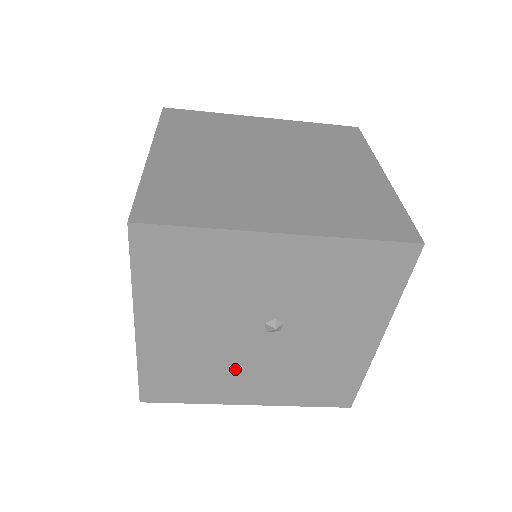
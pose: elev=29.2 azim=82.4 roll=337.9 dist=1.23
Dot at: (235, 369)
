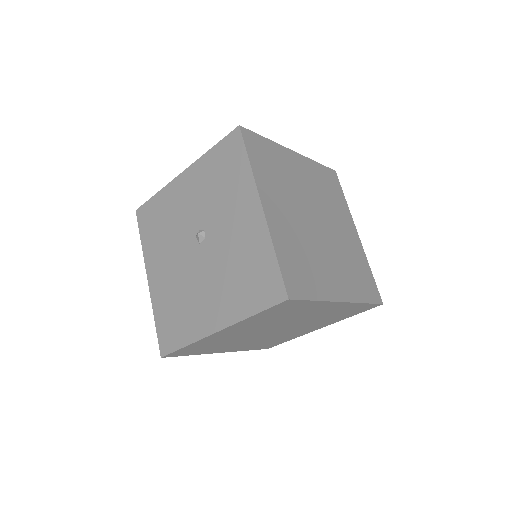
Dot at: (197, 291)
